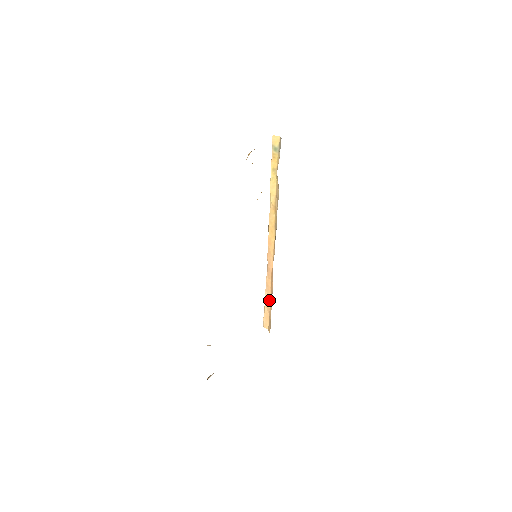
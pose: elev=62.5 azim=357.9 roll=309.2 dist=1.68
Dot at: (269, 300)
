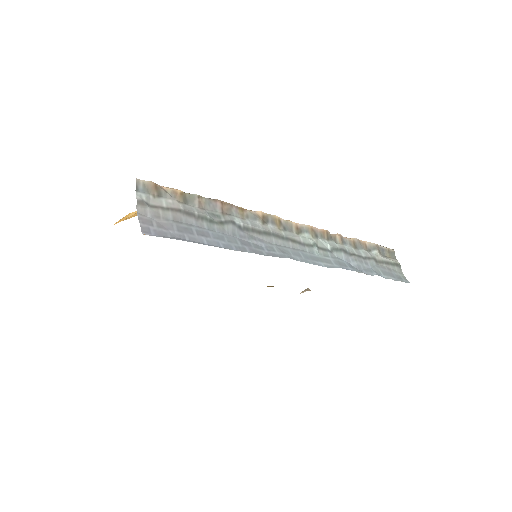
Dot at: occluded
